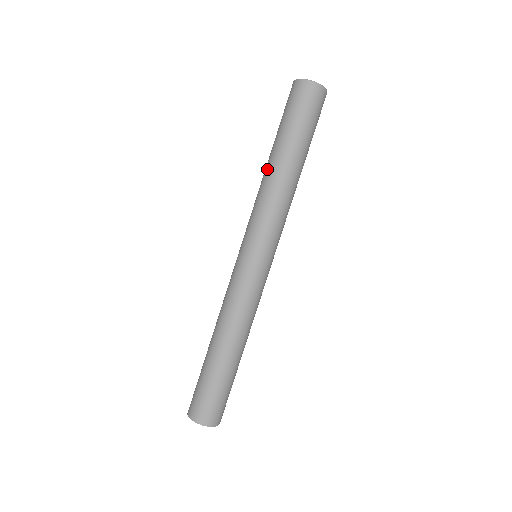
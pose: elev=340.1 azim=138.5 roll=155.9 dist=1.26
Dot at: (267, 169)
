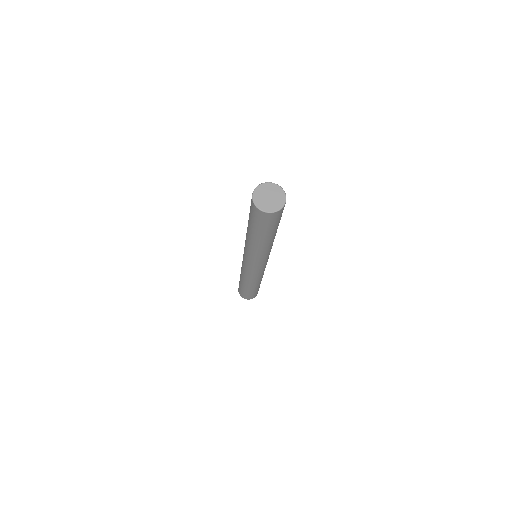
Dot at: (249, 239)
